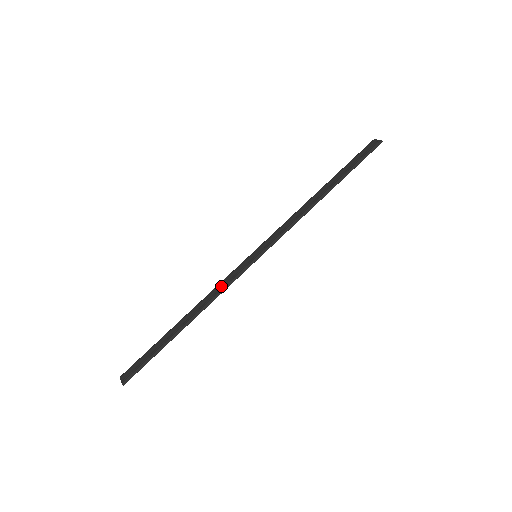
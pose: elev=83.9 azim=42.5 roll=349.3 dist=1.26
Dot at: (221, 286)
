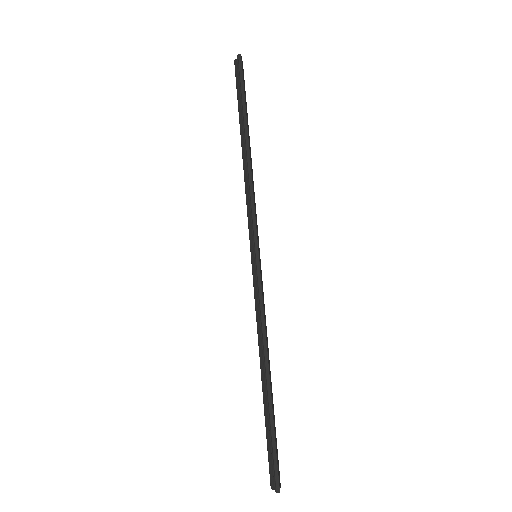
Dot at: (258, 313)
